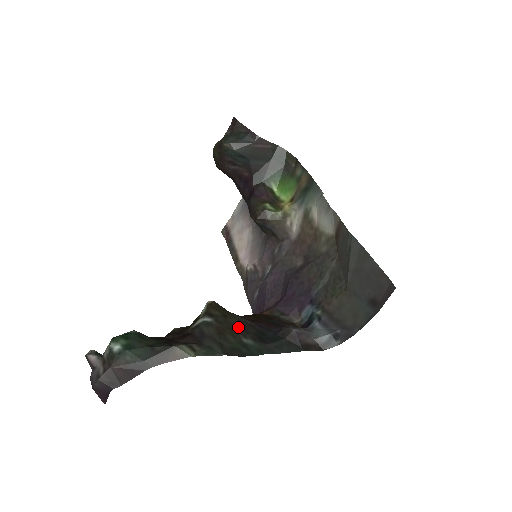
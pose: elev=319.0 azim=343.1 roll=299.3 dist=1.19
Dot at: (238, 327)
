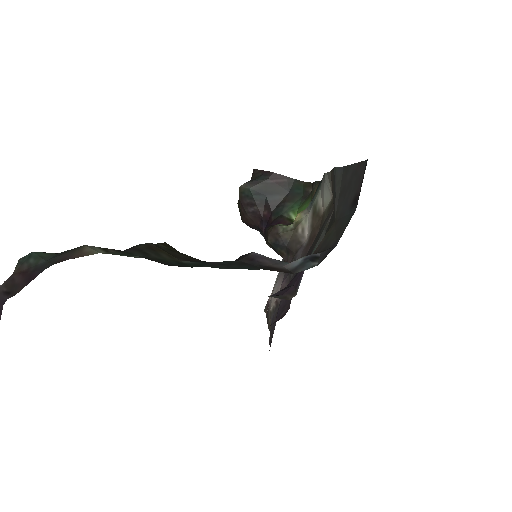
Dot at: (184, 258)
